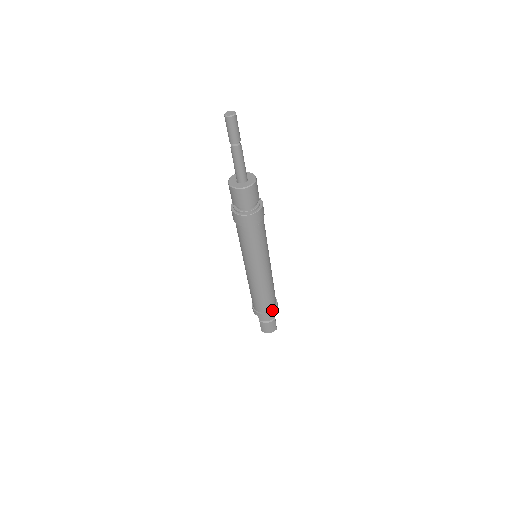
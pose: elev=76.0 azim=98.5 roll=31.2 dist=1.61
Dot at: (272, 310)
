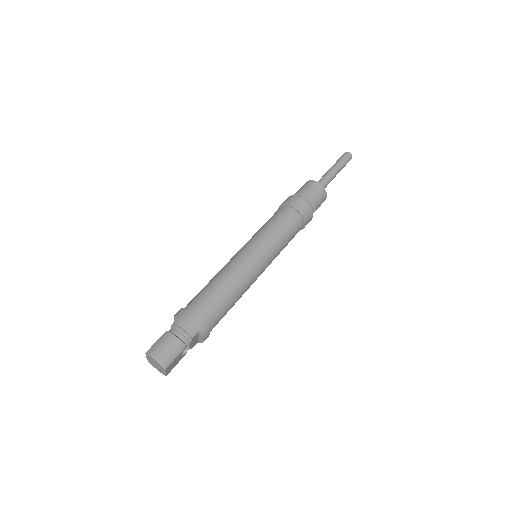
Dot at: (203, 322)
